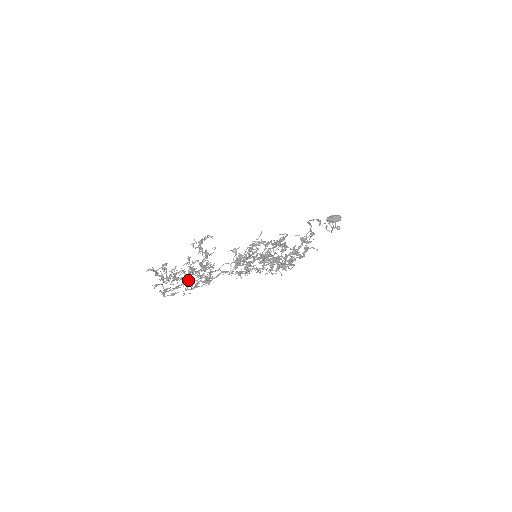
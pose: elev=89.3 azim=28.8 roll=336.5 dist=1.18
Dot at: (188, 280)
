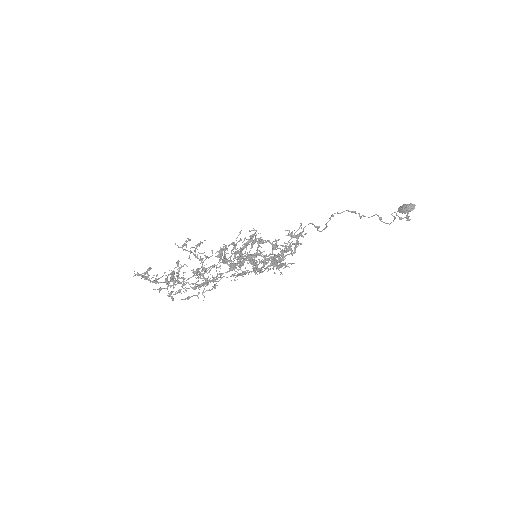
Dot at: (186, 283)
